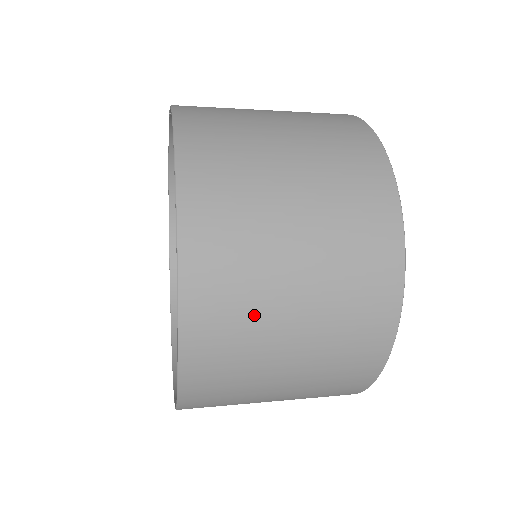
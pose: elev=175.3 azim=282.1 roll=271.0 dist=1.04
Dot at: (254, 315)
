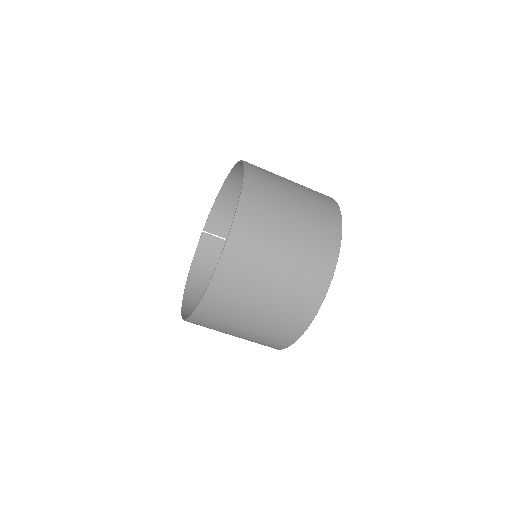
Dot at: (273, 174)
